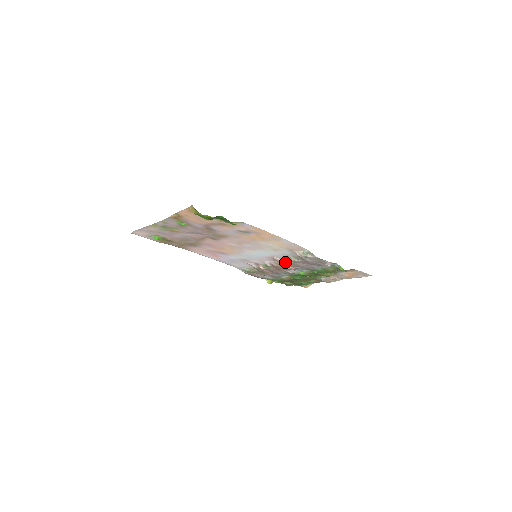
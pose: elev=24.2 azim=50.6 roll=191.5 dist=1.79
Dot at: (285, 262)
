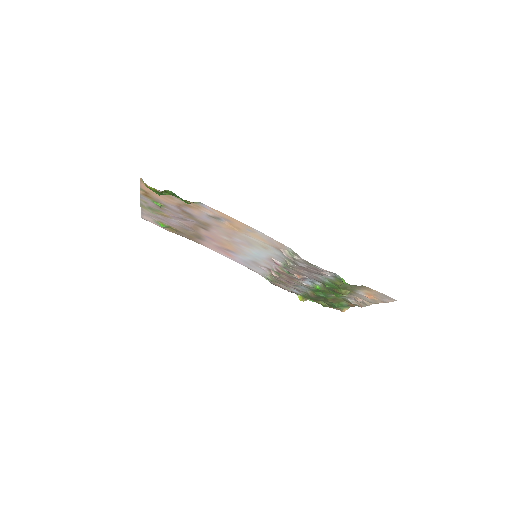
Dot at: (286, 267)
